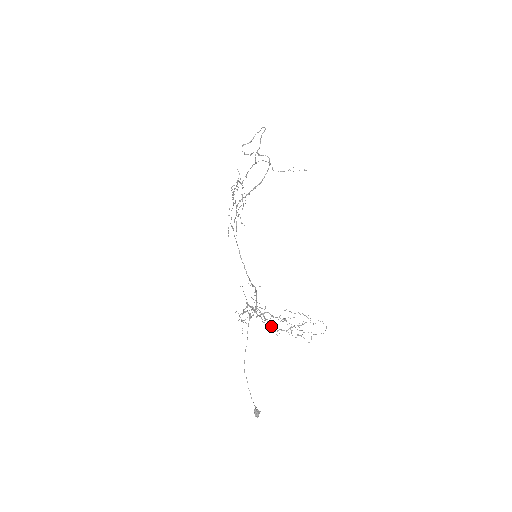
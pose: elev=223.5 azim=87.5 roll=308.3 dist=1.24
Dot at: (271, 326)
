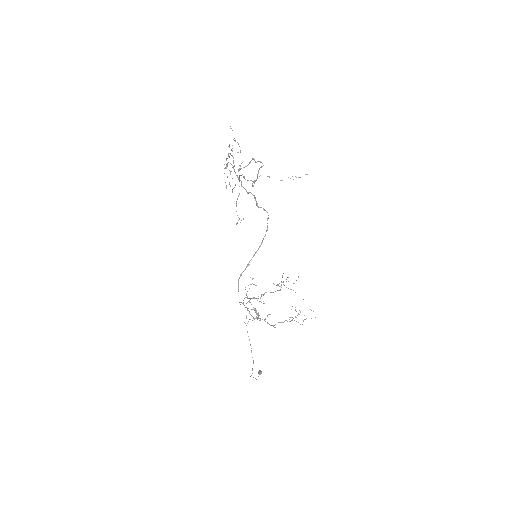
Dot at: occluded
